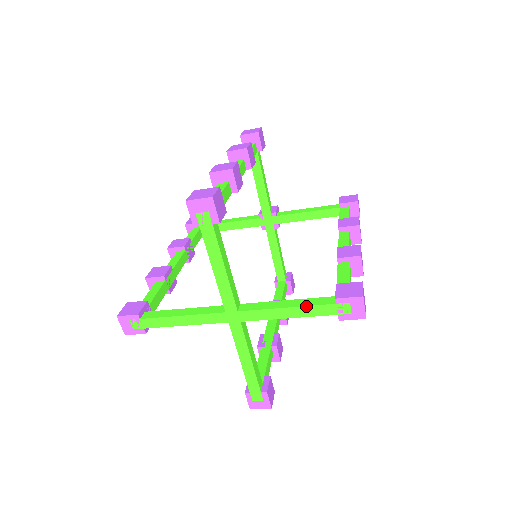
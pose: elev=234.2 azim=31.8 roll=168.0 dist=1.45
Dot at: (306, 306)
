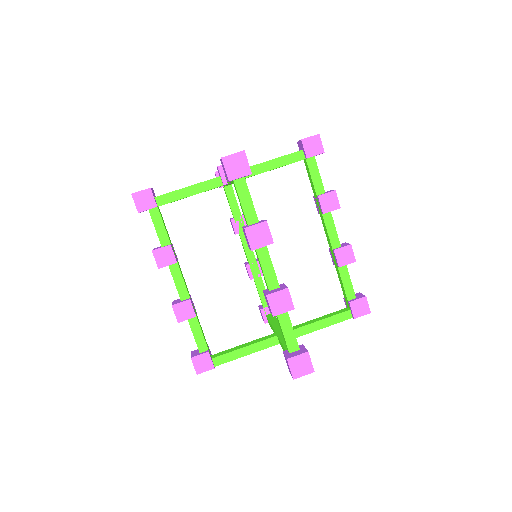
Dot at: occluded
